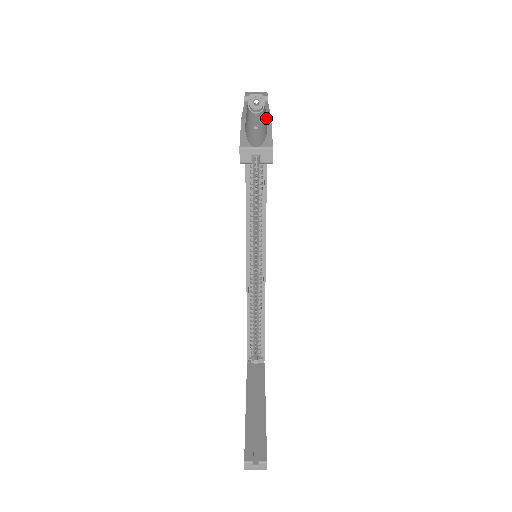
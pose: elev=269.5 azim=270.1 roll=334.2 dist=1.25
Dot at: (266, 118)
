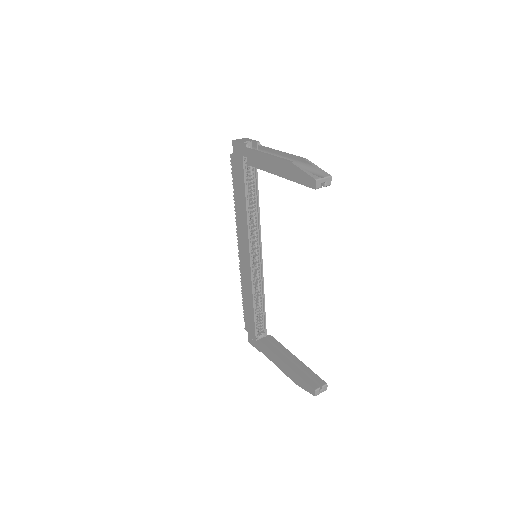
Dot at: (298, 158)
